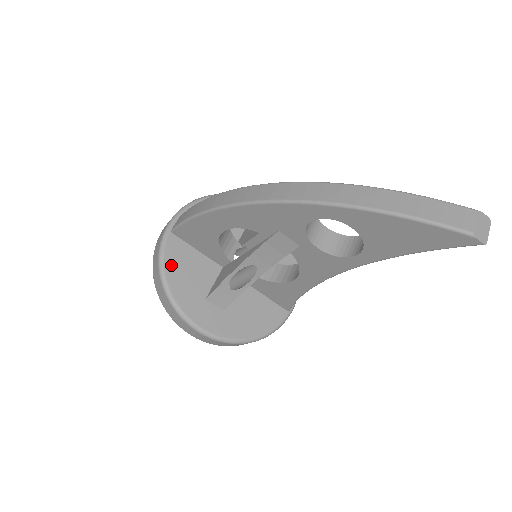
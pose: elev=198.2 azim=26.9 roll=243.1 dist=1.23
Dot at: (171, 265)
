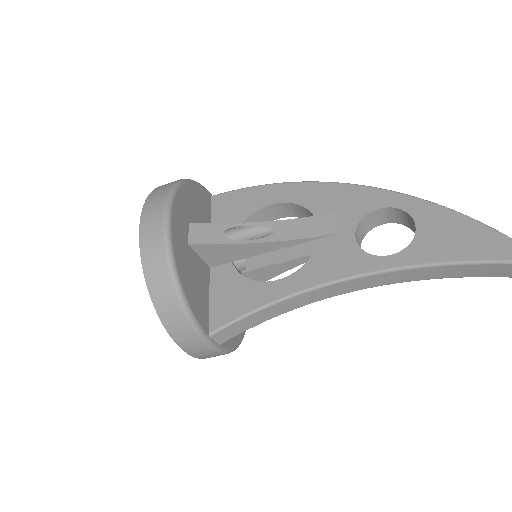
Dot at: (197, 190)
